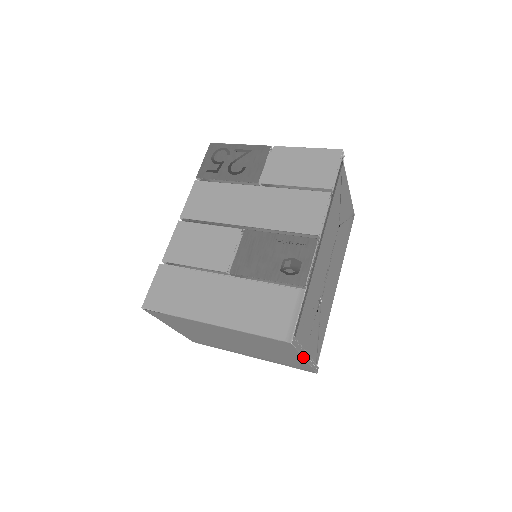
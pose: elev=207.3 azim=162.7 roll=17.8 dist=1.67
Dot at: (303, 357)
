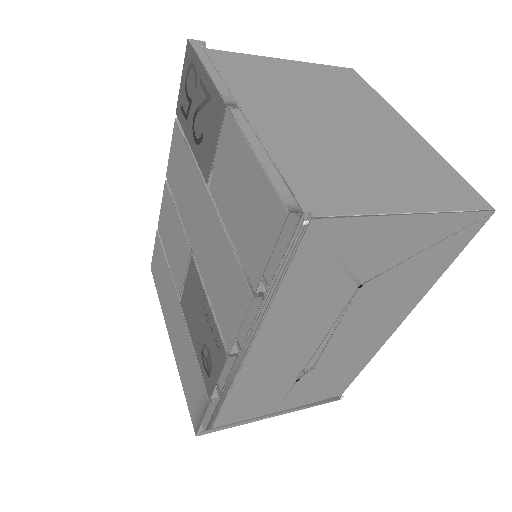
Dot at: (261, 419)
